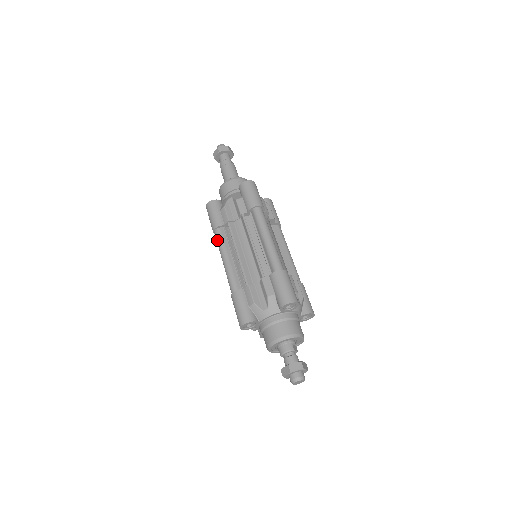
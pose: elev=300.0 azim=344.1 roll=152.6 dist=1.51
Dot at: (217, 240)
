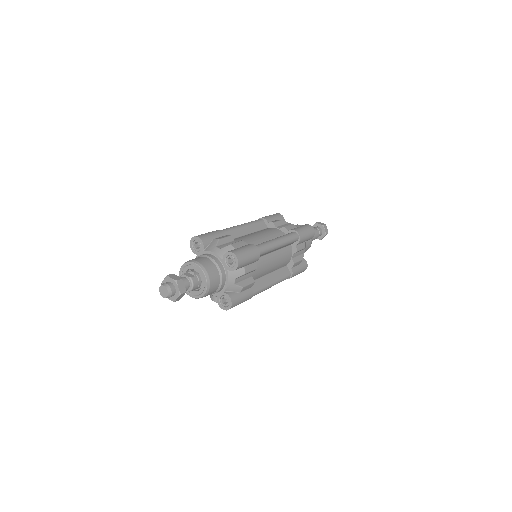
Dot at: occluded
